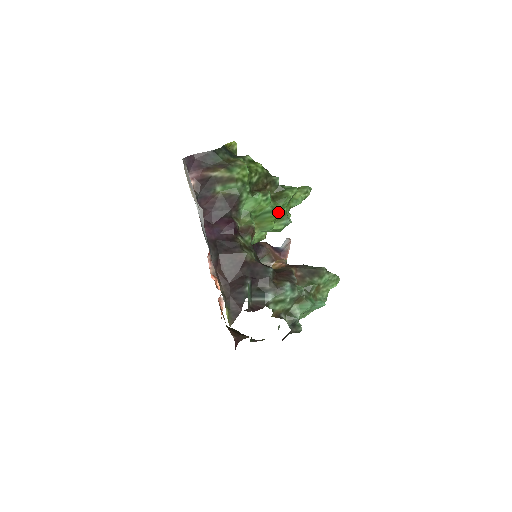
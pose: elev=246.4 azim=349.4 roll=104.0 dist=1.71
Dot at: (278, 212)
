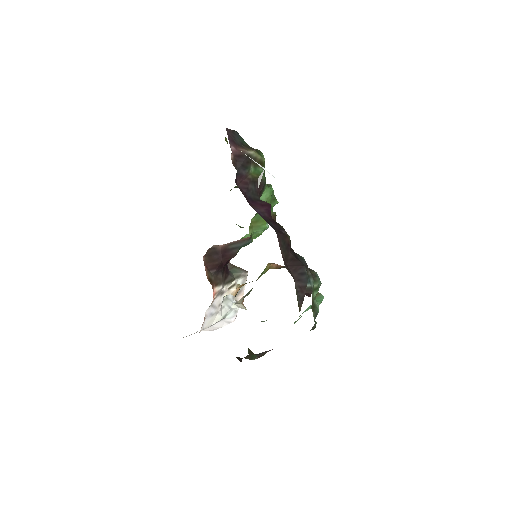
Dot at: occluded
